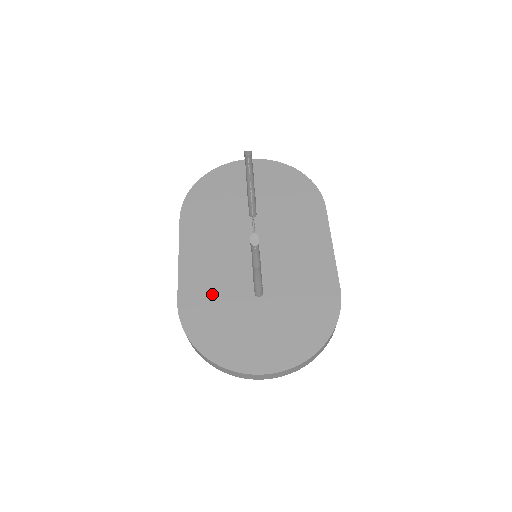
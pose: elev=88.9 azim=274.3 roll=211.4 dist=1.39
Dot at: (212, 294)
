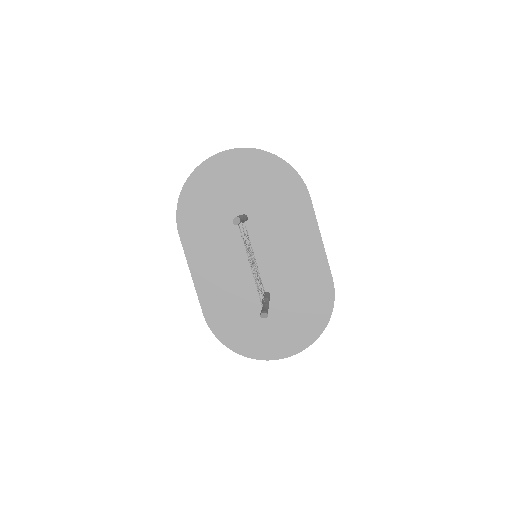
Dot at: (229, 303)
